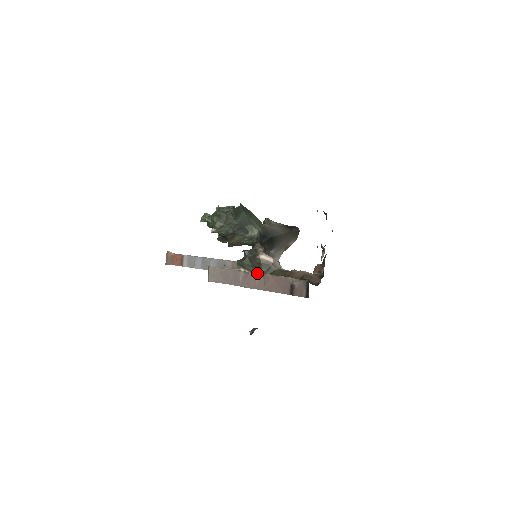
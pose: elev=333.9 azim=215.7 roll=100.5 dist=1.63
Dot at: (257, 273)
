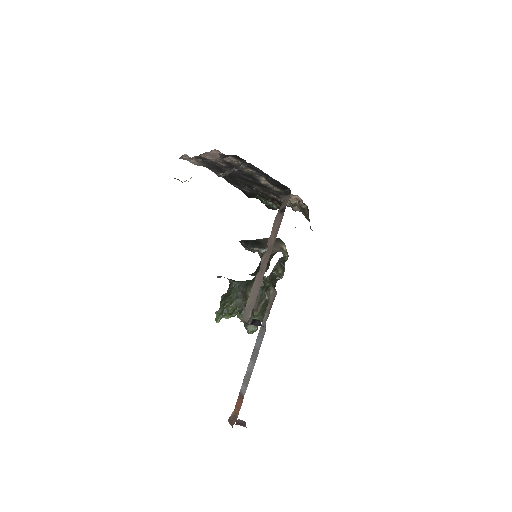
Dot at: (264, 254)
